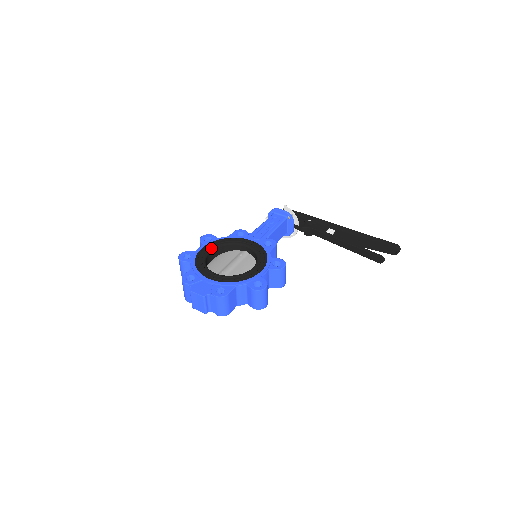
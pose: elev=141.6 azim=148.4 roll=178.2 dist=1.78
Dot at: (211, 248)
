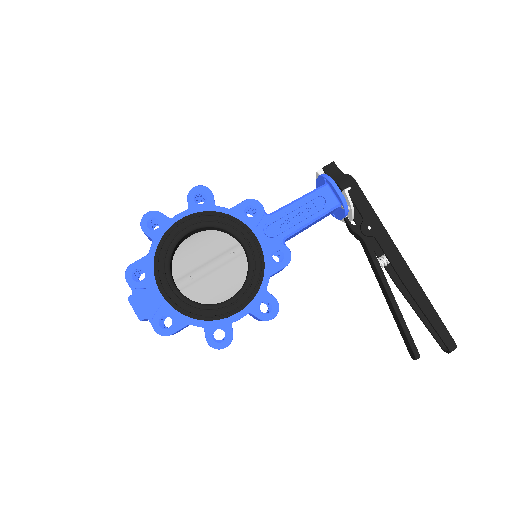
Dot at: (193, 226)
